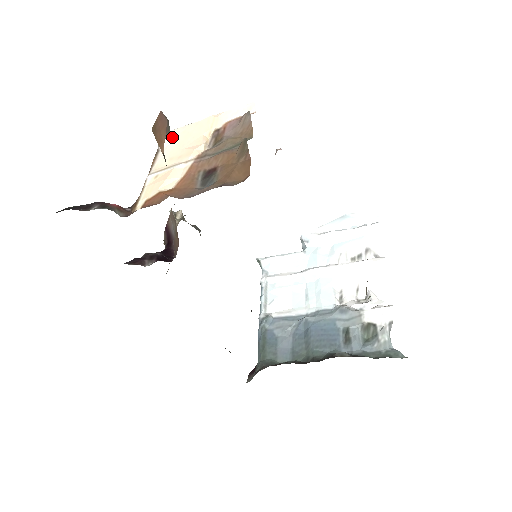
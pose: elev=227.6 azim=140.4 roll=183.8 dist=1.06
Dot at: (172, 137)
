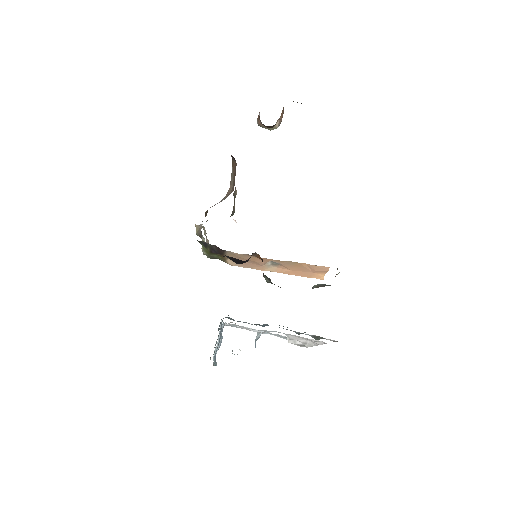
Dot at: occluded
